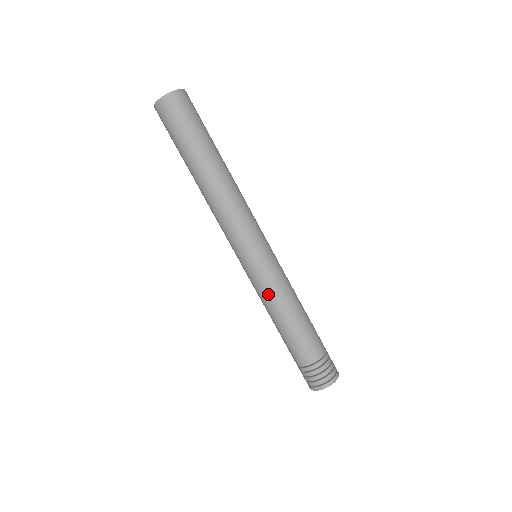
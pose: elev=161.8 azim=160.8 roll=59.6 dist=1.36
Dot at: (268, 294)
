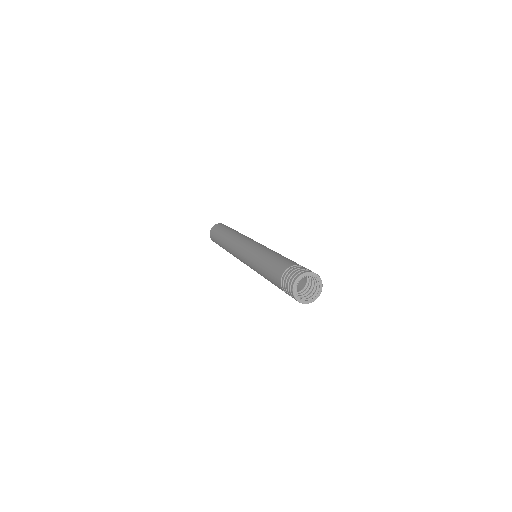
Dot at: (254, 261)
